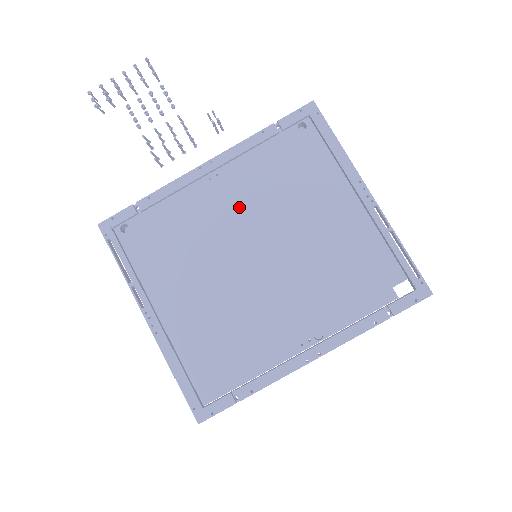
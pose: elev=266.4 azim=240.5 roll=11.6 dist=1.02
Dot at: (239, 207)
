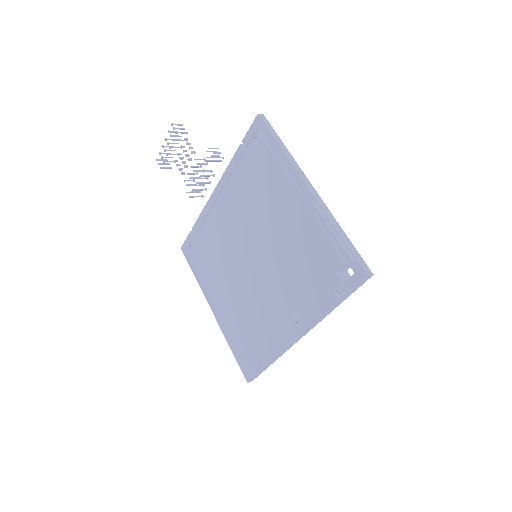
Dot at: (236, 221)
